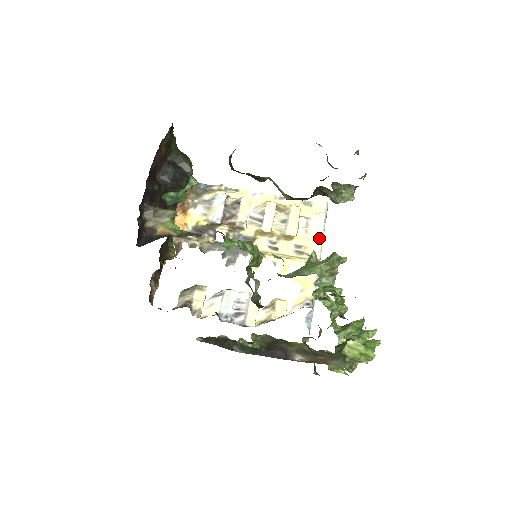
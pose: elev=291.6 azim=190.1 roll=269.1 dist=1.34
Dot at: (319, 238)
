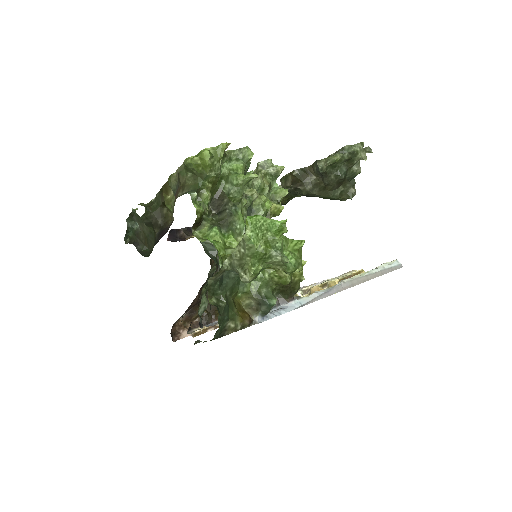
Dot at: (360, 274)
